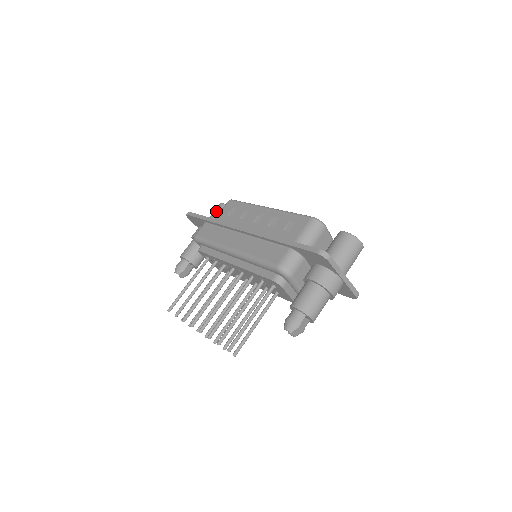
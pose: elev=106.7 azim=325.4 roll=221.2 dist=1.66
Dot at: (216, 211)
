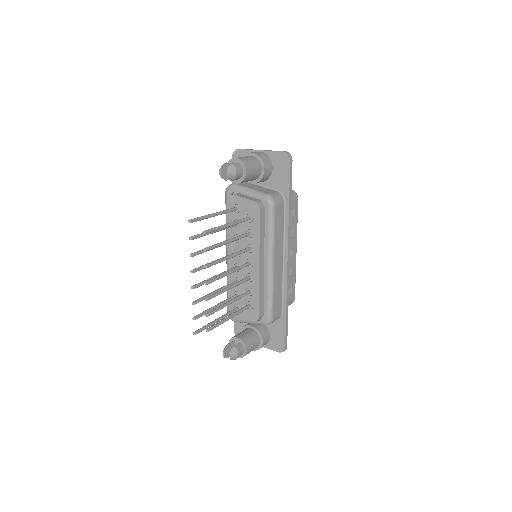
Dot at: occluded
